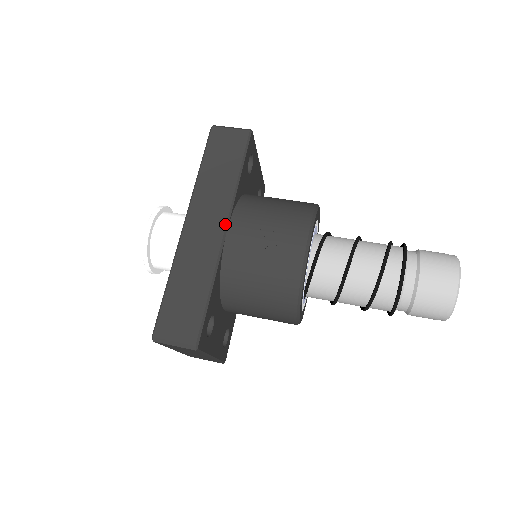
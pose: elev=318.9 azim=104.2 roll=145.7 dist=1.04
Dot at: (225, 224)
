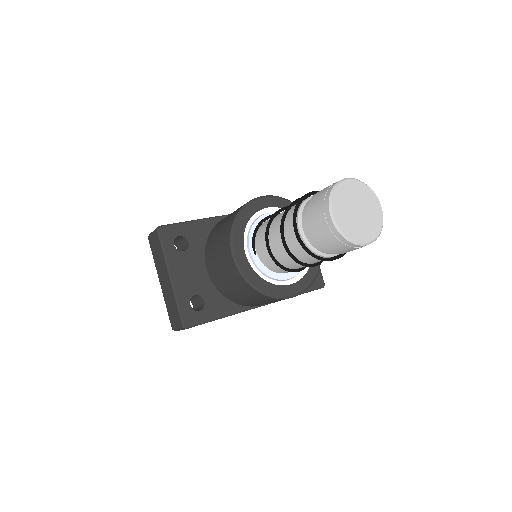
Dot at: occluded
